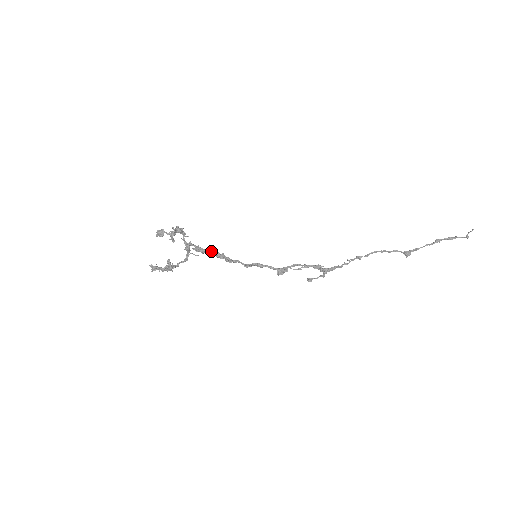
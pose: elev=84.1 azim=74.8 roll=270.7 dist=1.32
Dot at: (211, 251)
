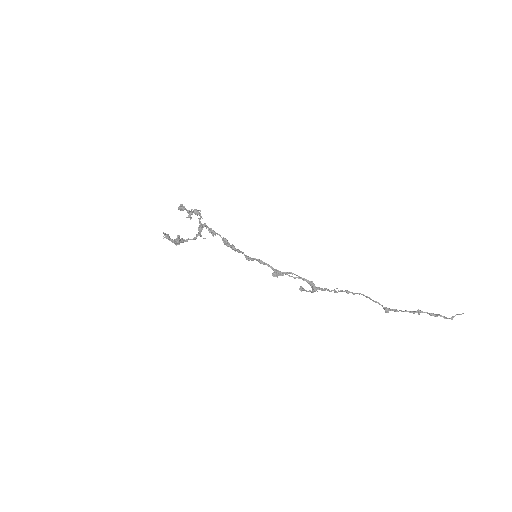
Dot at: (221, 237)
